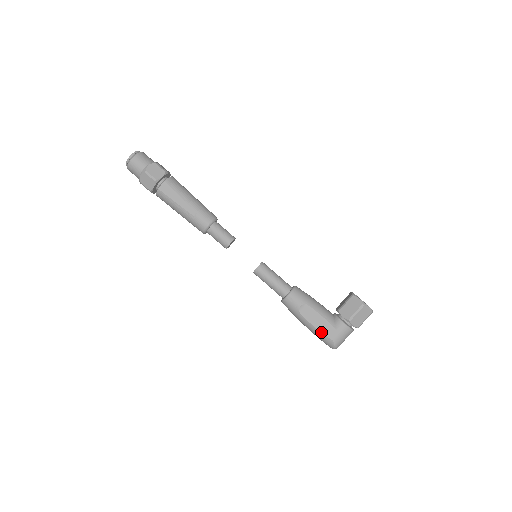
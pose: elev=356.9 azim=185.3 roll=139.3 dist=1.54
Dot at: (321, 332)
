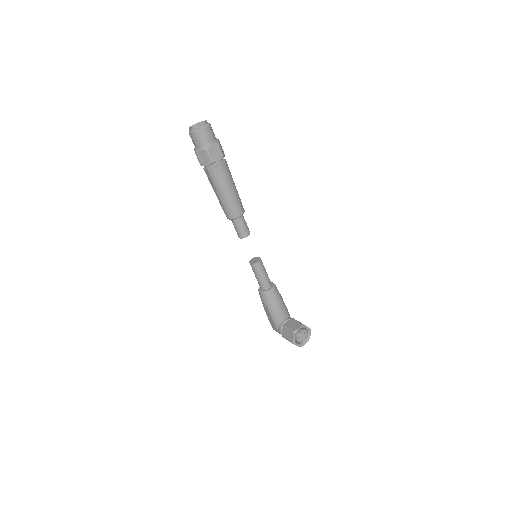
Dot at: (269, 320)
